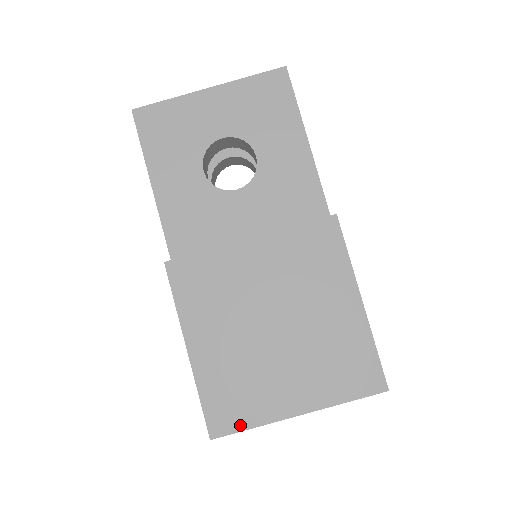
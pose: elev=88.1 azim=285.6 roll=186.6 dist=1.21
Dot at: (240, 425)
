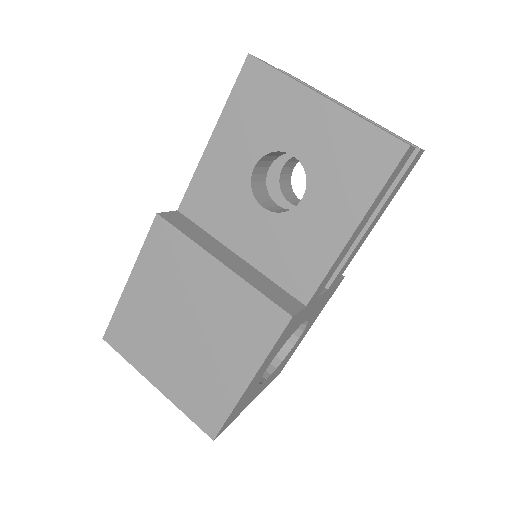
Dot at: (122, 351)
